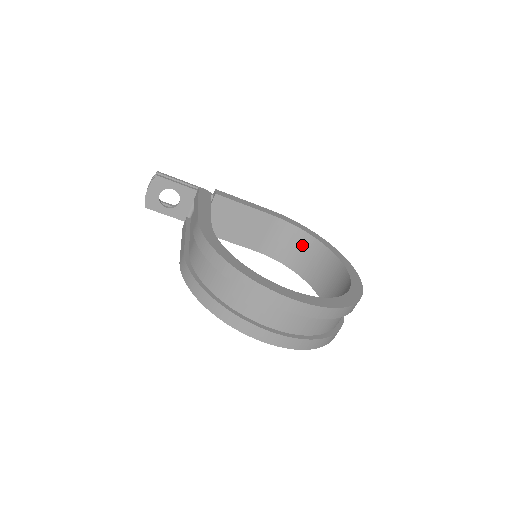
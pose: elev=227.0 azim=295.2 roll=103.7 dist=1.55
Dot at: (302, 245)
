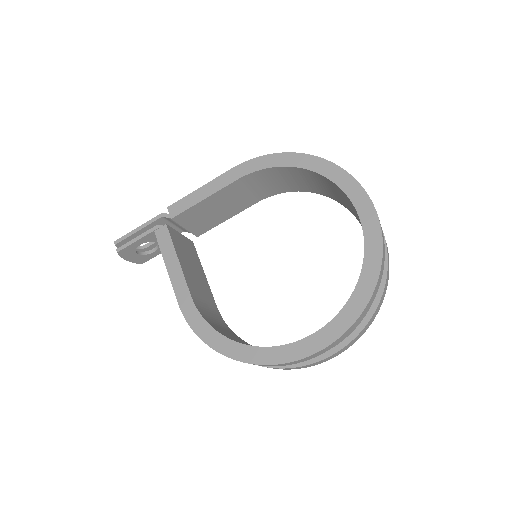
Dot at: (291, 175)
